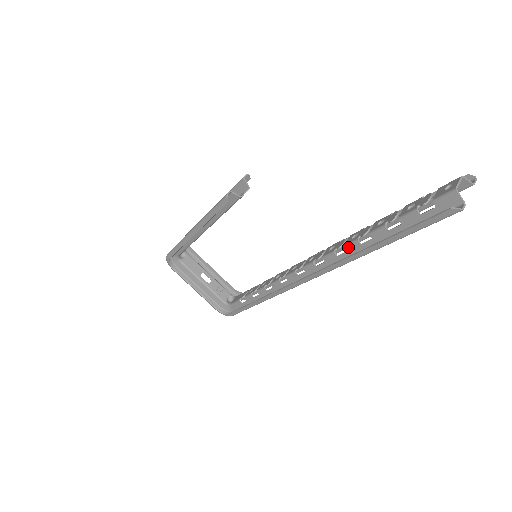
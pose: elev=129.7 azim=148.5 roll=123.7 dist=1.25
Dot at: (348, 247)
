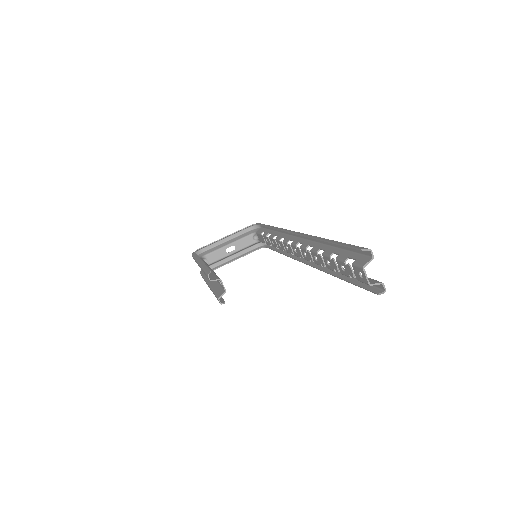
Dot at: occluded
